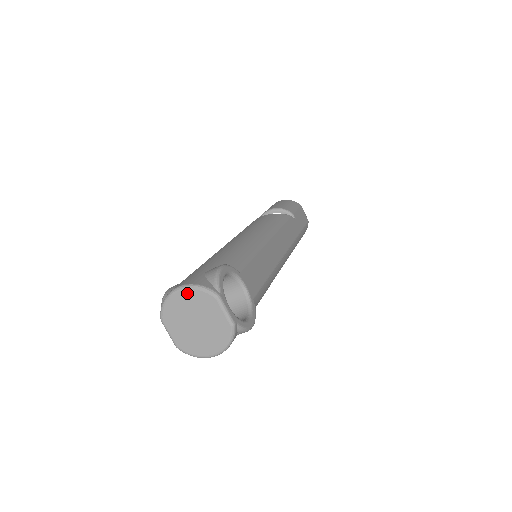
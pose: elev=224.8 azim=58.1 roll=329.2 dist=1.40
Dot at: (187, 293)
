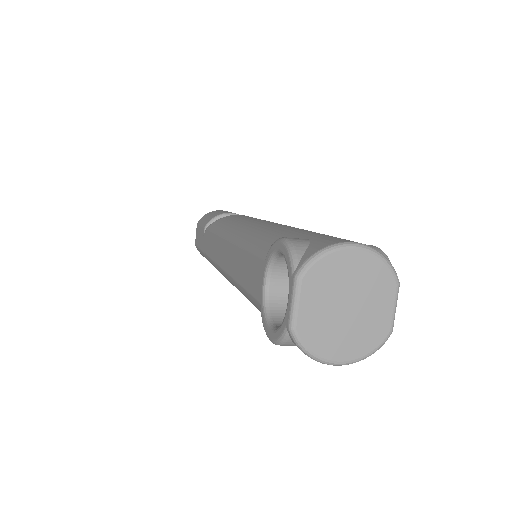
Dot at: (366, 258)
